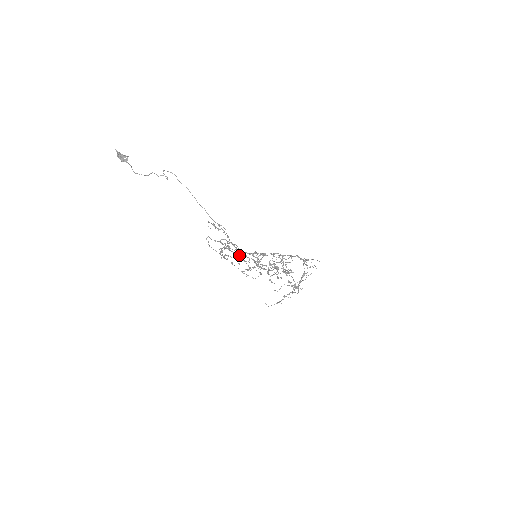
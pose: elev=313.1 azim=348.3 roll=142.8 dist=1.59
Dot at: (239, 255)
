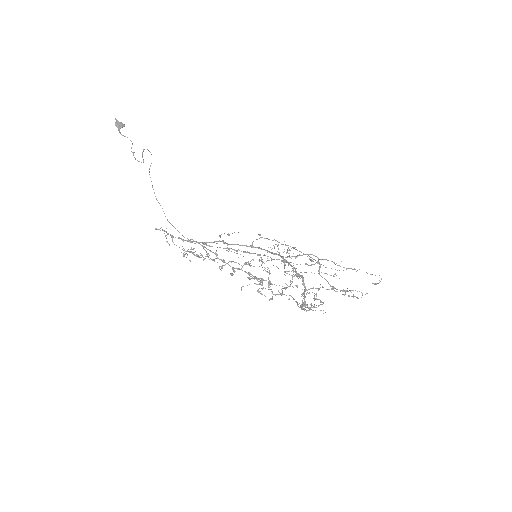
Dot at: (262, 237)
